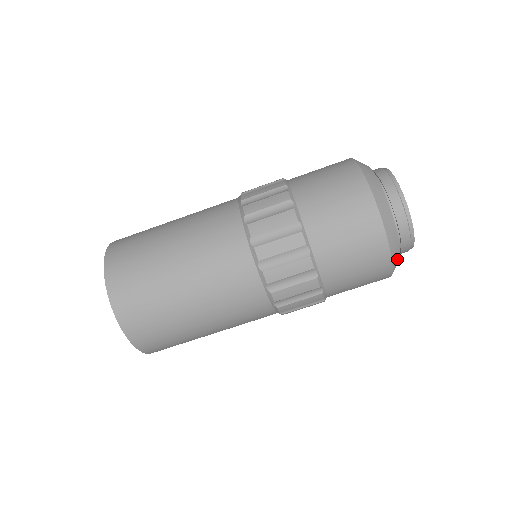
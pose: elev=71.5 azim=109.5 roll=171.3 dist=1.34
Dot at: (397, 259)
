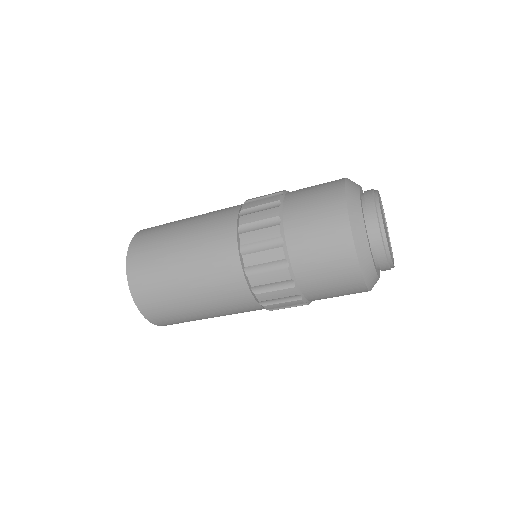
Dot at: (369, 267)
